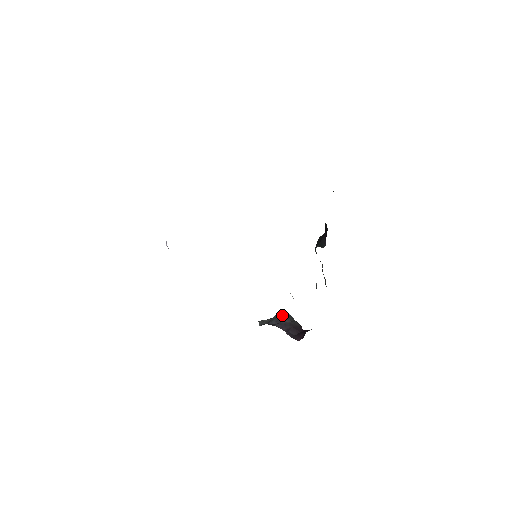
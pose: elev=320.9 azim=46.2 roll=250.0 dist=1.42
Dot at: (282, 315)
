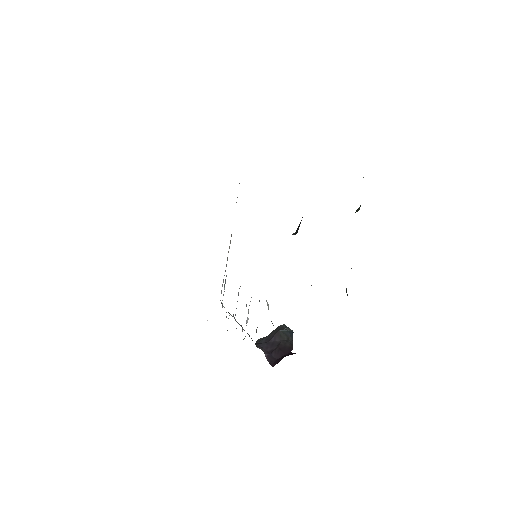
Dot at: (275, 331)
